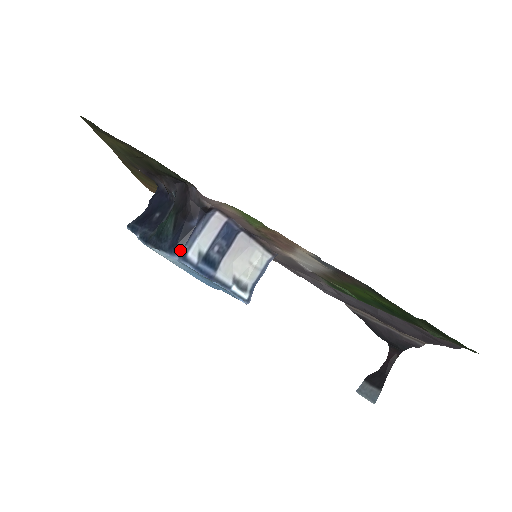
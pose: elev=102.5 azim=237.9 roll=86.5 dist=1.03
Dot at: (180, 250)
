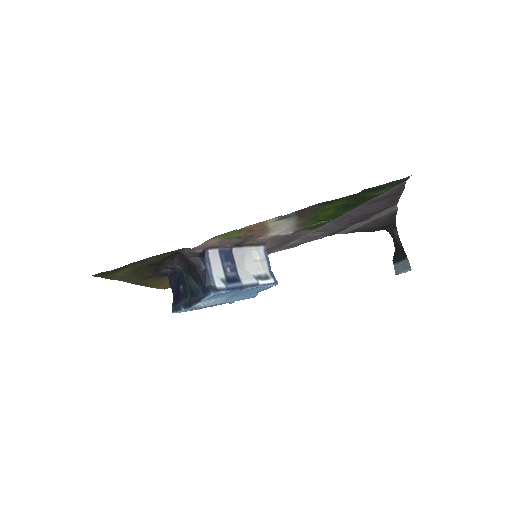
Dot at: (210, 288)
